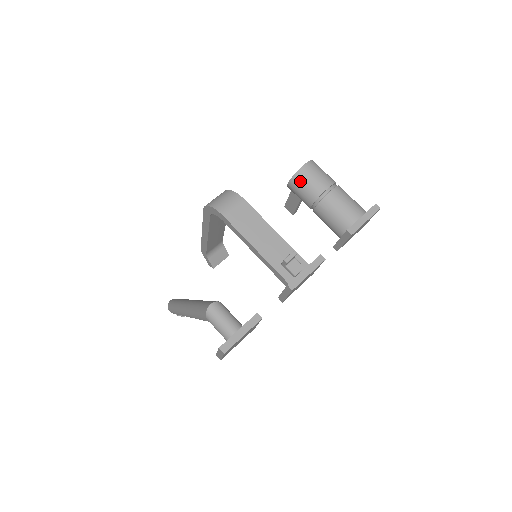
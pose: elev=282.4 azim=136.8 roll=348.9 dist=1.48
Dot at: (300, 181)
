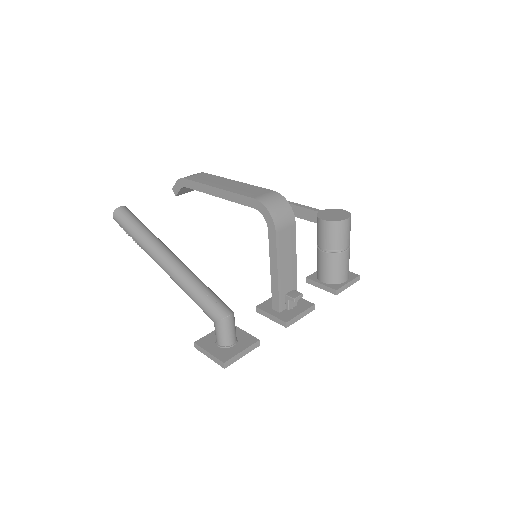
Dot at: (335, 229)
